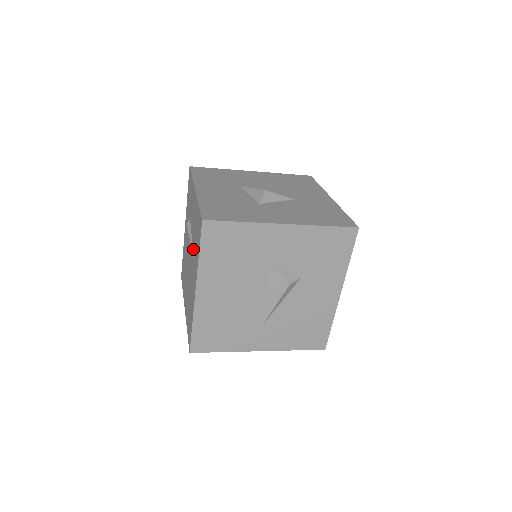
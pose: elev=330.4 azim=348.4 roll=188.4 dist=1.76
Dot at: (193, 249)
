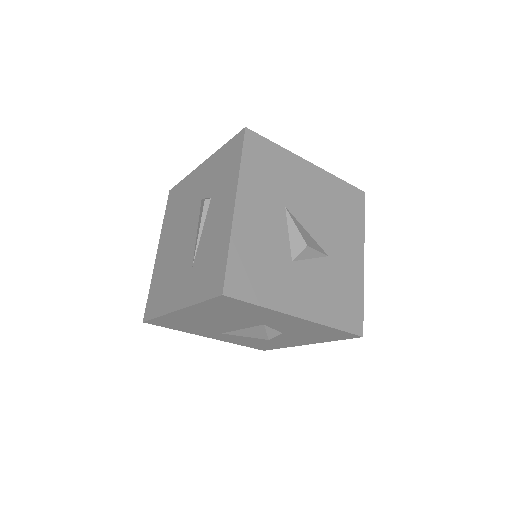
Dot at: (197, 257)
